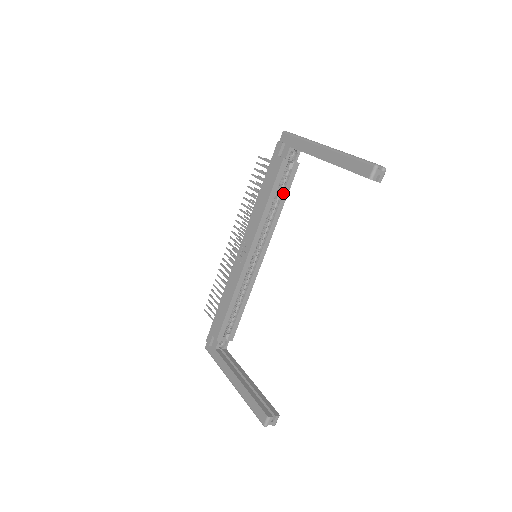
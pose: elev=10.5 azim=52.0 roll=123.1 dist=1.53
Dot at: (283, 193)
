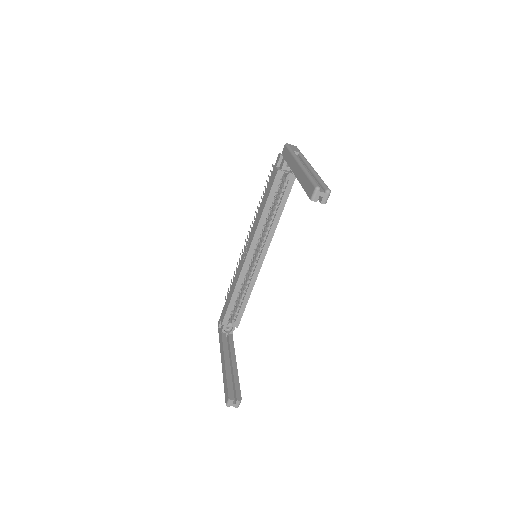
Dot at: (281, 201)
